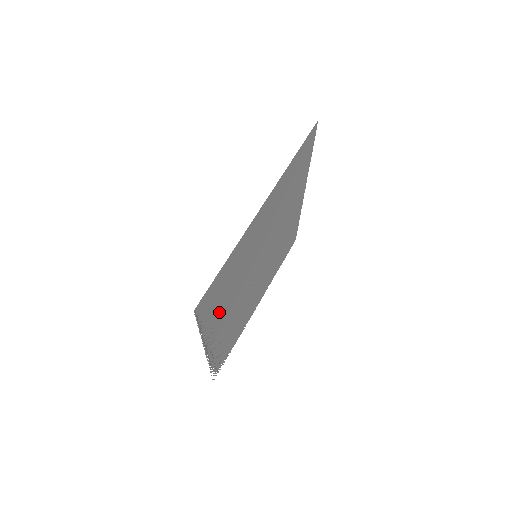
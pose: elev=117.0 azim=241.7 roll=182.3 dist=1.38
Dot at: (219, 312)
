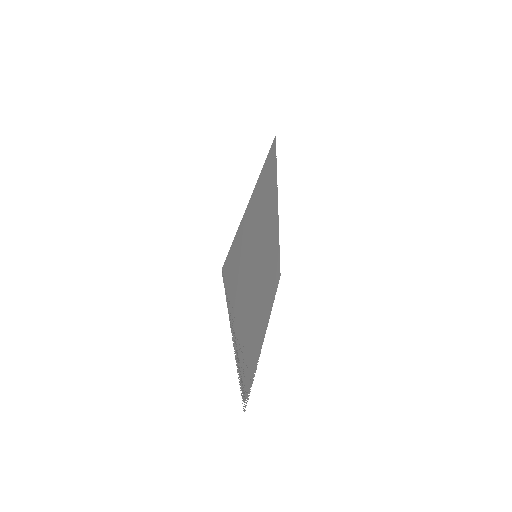
Dot at: (238, 302)
